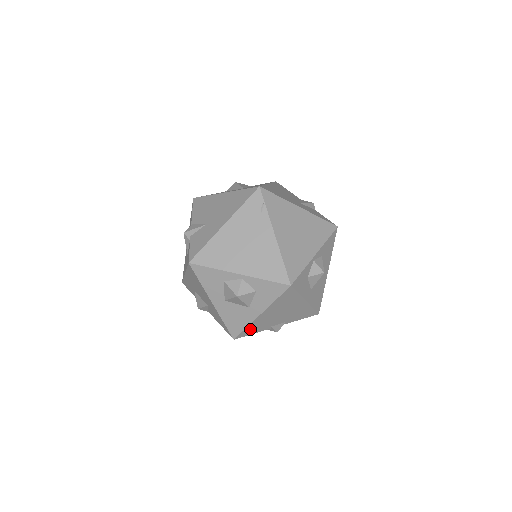
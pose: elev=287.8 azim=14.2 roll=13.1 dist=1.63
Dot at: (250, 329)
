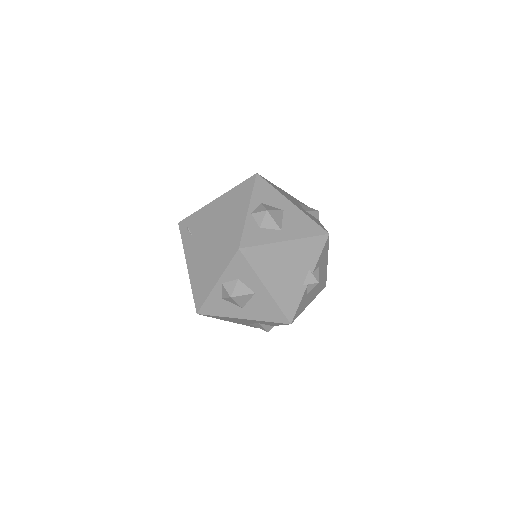
Dot at: (286, 305)
